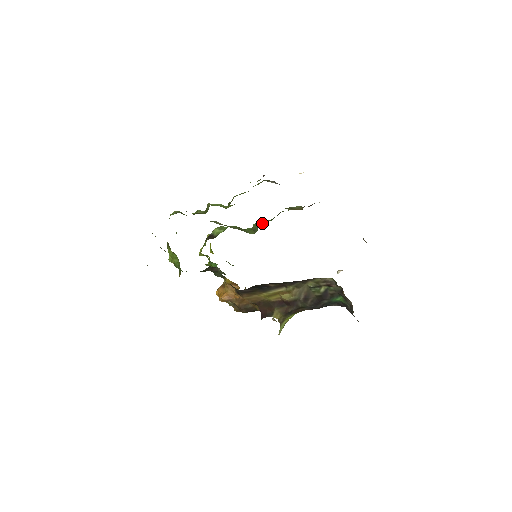
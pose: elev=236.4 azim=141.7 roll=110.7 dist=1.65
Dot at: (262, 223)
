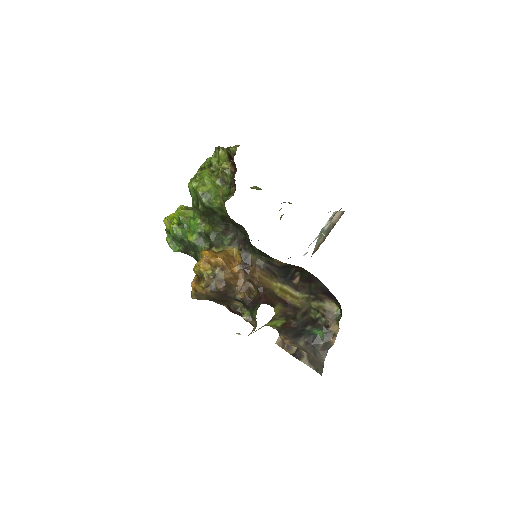
Dot at: occluded
